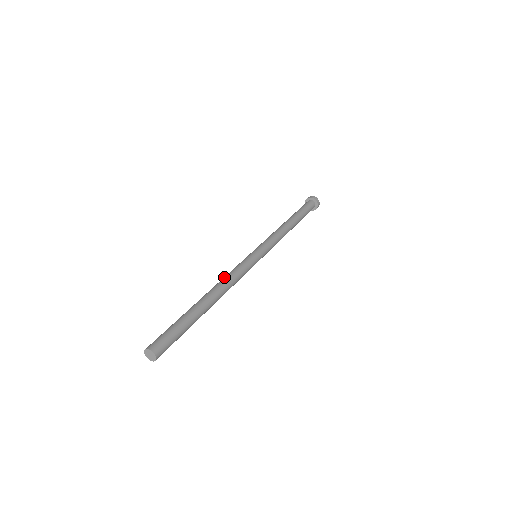
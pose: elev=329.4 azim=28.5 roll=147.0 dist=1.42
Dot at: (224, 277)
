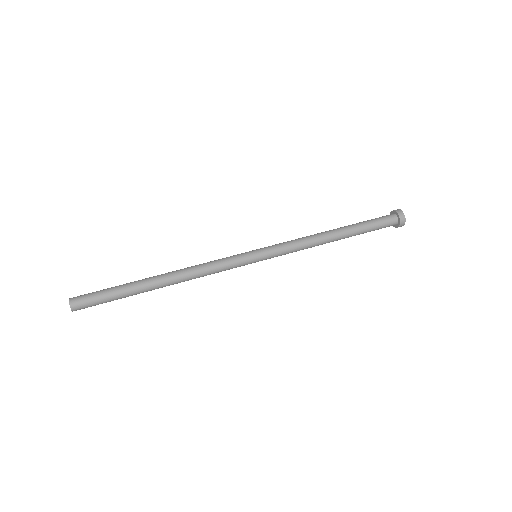
Dot at: (198, 269)
